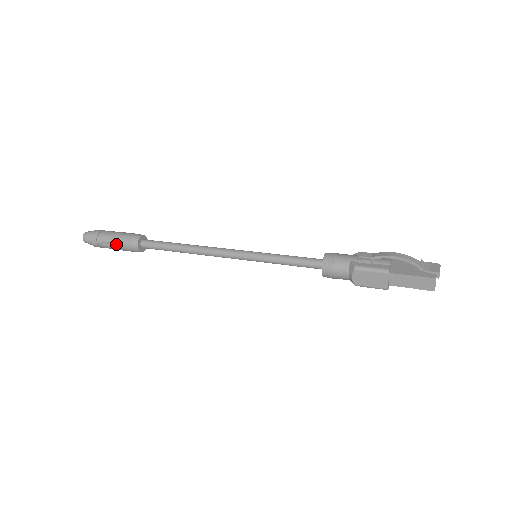
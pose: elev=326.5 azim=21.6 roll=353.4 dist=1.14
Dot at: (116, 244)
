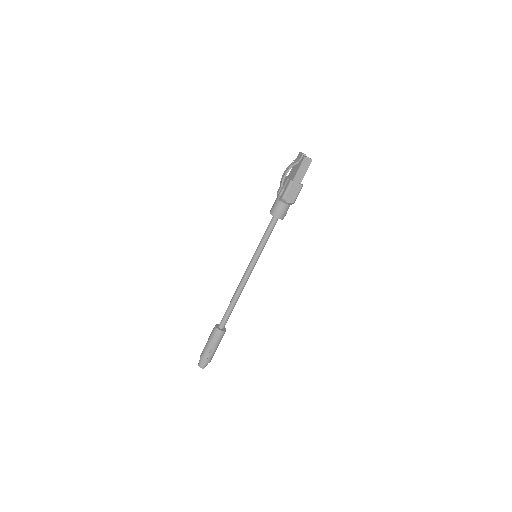
Dot at: (214, 345)
